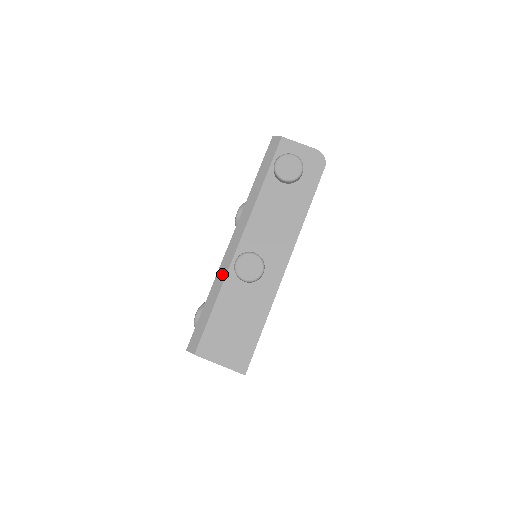
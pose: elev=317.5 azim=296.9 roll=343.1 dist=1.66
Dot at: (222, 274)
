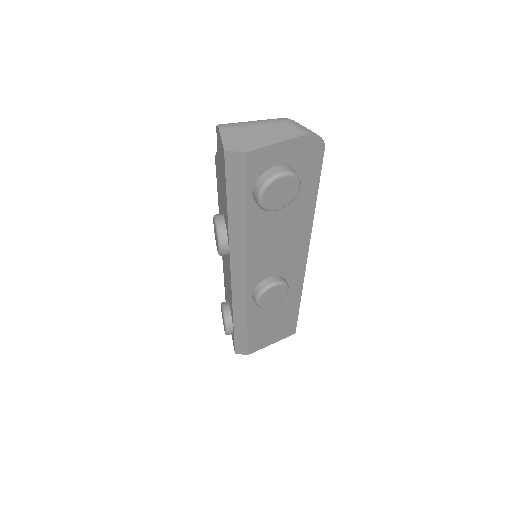
Dot at: (241, 308)
